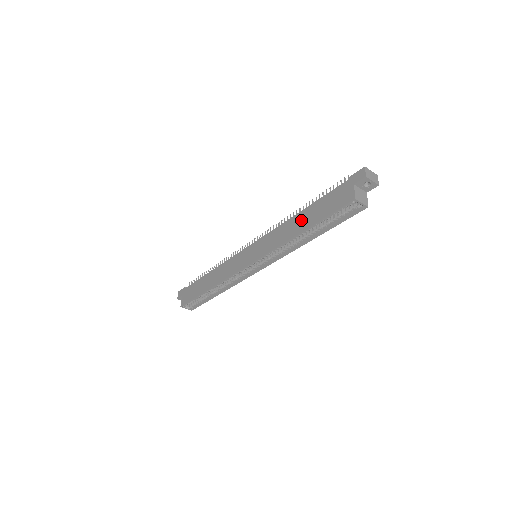
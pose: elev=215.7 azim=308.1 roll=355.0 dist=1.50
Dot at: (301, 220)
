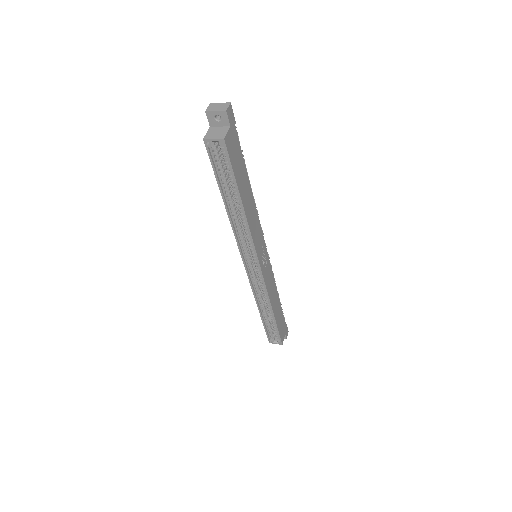
Dot at: occluded
